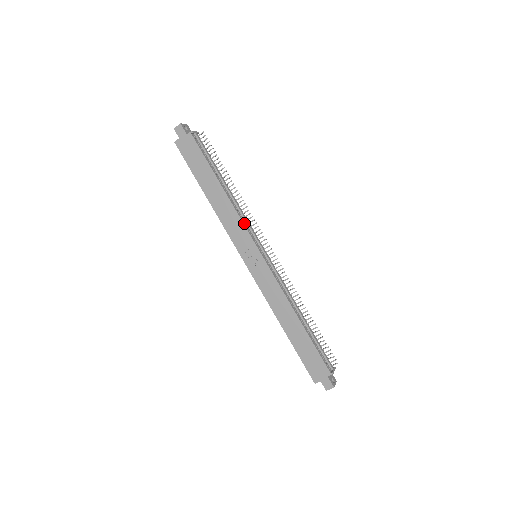
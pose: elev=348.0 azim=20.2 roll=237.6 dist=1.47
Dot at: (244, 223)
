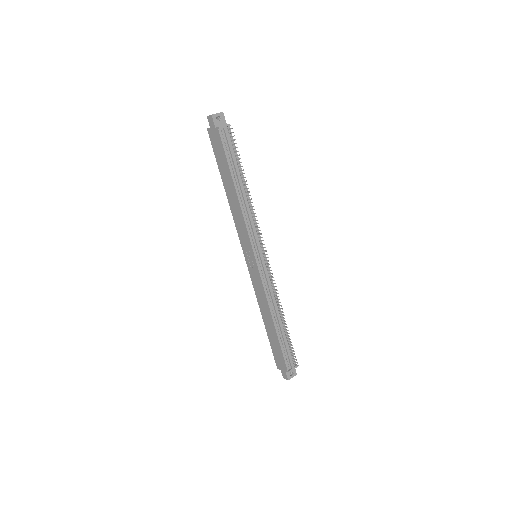
Dot at: (248, 228)
